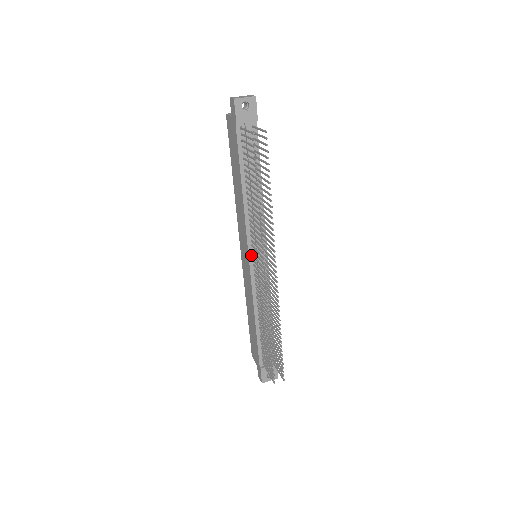
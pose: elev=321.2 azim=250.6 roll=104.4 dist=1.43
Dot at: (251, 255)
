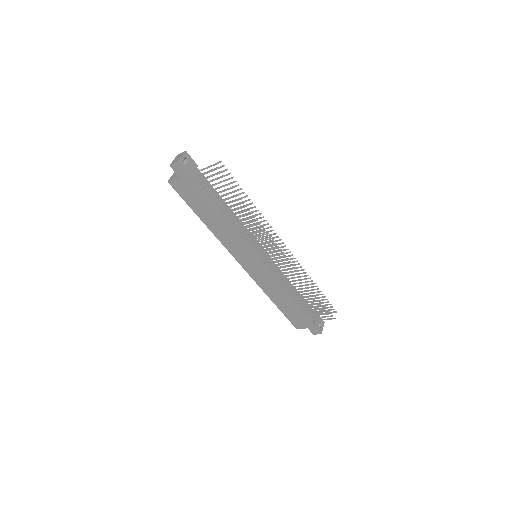
Dot at: (256, 256)
